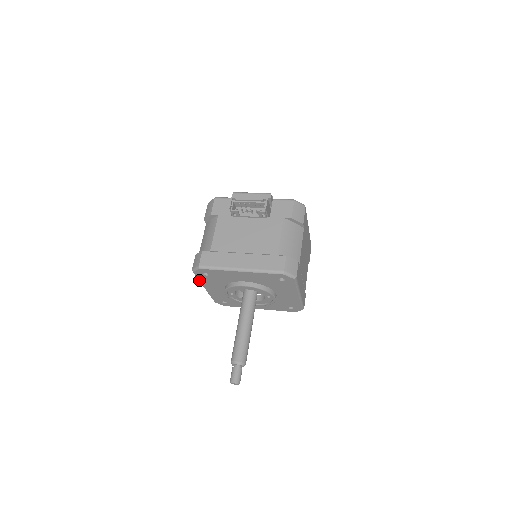
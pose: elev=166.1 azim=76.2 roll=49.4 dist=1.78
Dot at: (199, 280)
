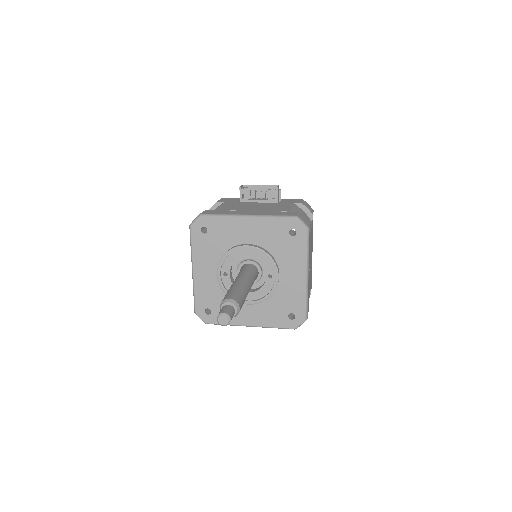
Dot at: (192, 248)
